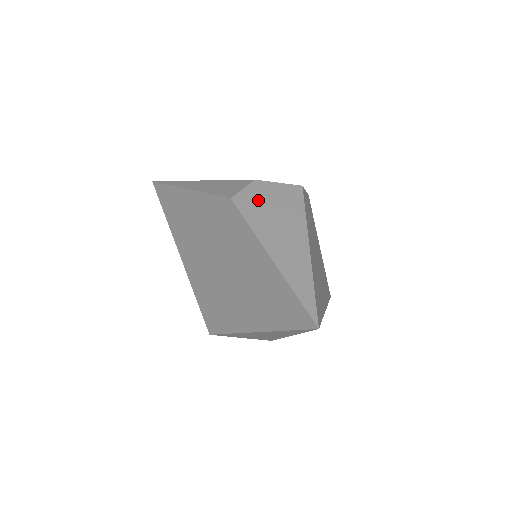
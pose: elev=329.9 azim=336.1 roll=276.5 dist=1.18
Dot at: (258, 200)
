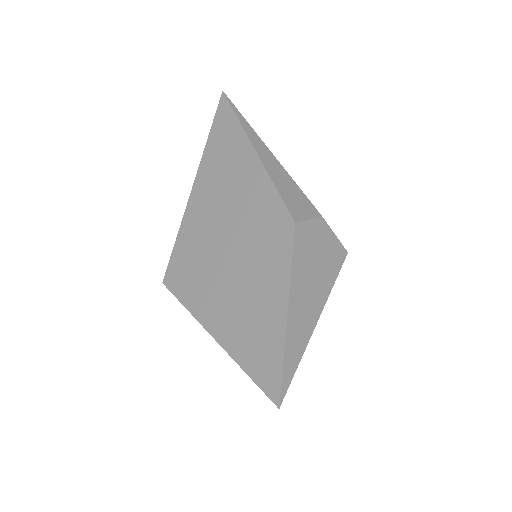
Dot at: (312, 242)
